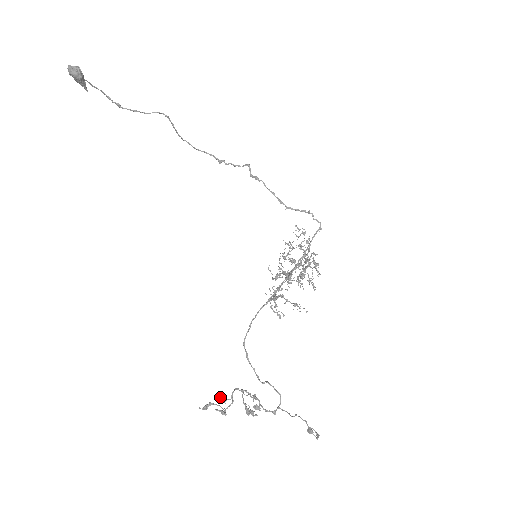
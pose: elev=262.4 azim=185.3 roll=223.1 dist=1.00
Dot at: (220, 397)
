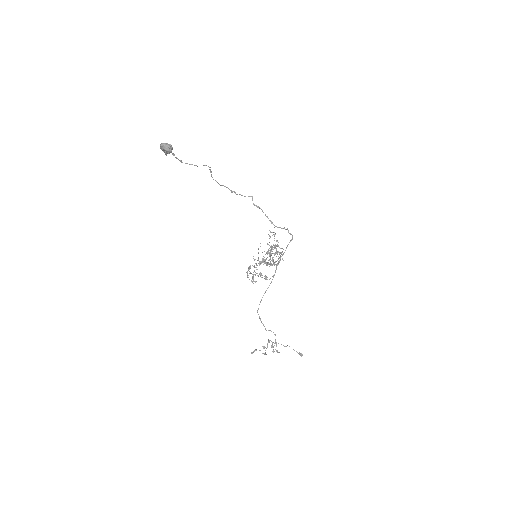
Dot at: (263, 347)
